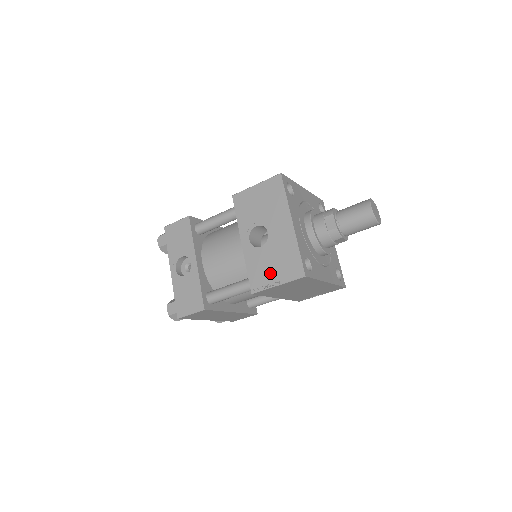
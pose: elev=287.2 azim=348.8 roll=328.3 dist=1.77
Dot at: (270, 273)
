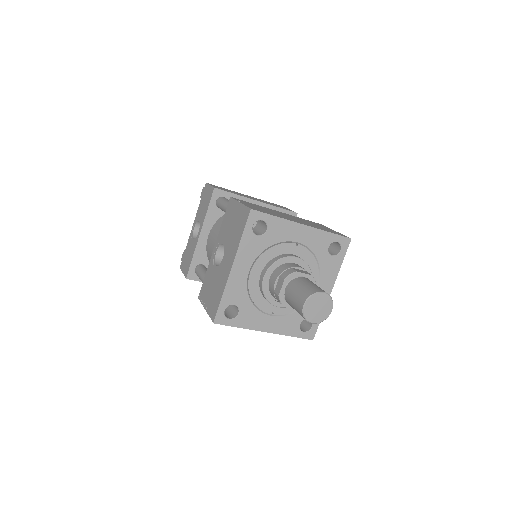
Dot at: (208, 294)
